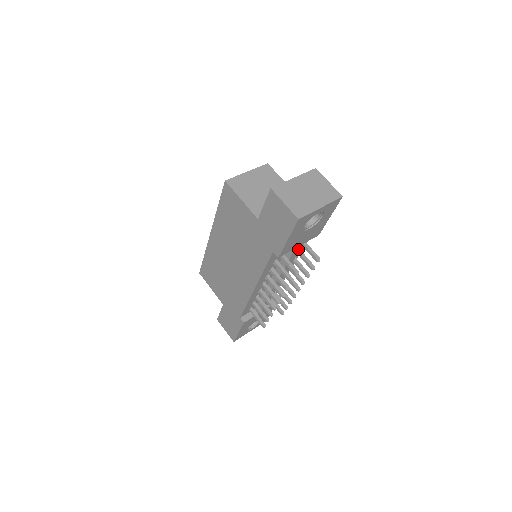
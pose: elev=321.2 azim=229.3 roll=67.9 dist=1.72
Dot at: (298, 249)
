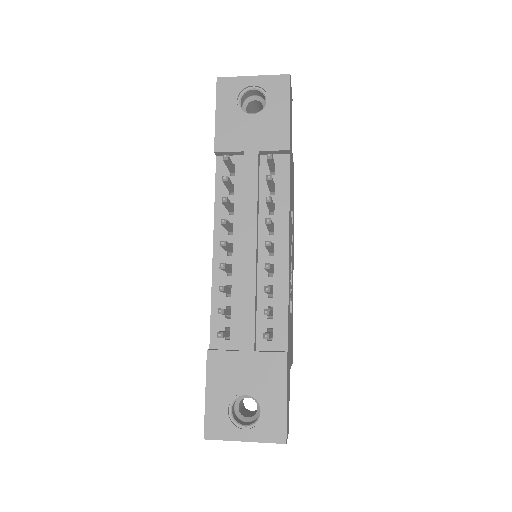
Dot at: (254, 161)
